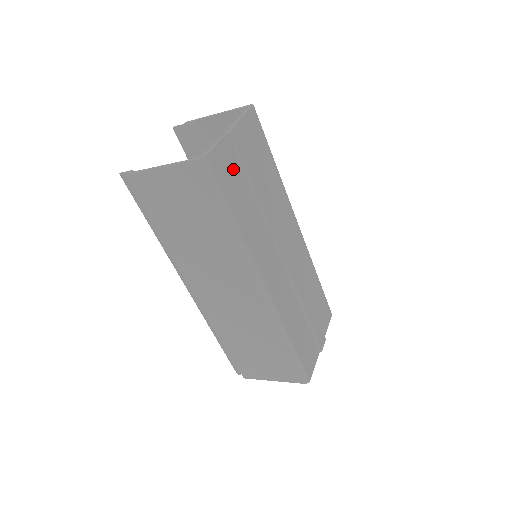
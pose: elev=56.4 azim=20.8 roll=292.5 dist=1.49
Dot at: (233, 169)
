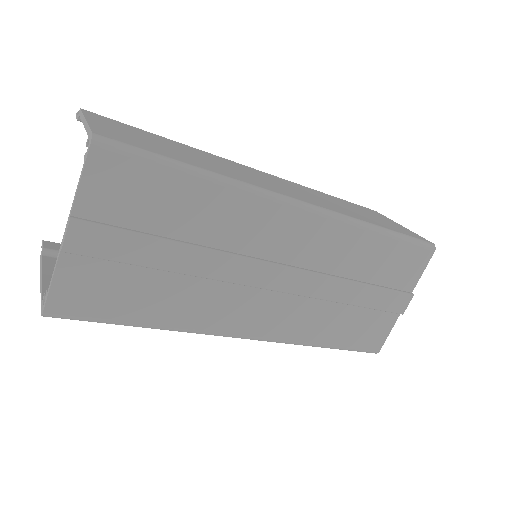
Dot at: (104, 279)
